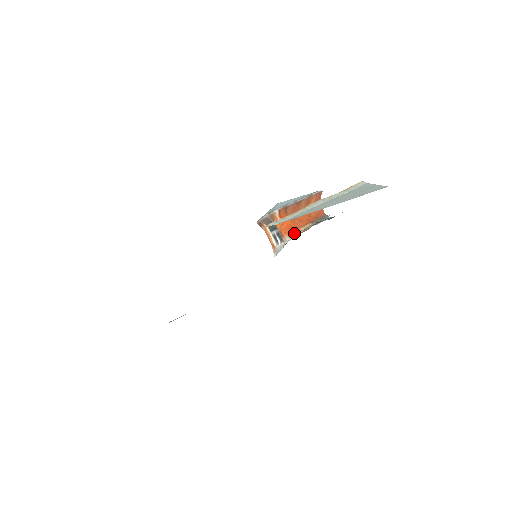
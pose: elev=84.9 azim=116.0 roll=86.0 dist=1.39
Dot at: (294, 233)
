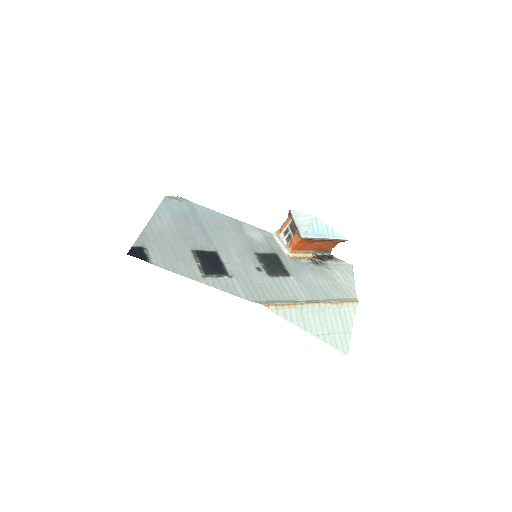
Dot at: (297, 251)
